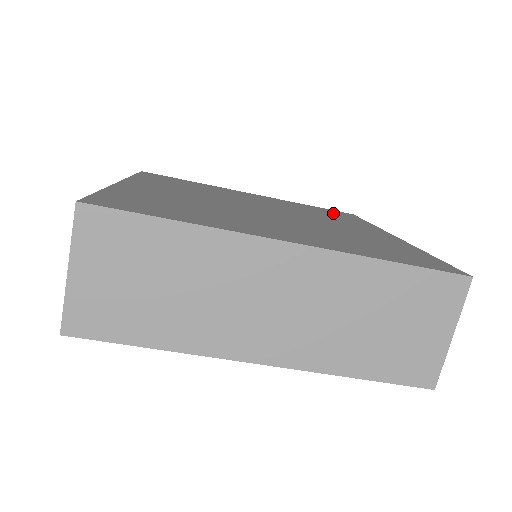
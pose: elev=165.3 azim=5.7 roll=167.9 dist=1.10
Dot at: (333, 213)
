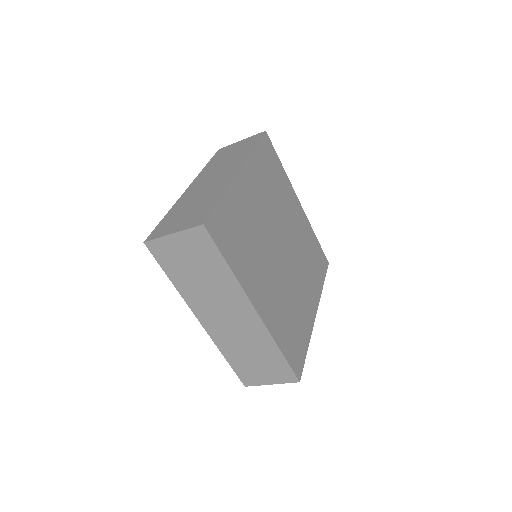
Dot at: (318, 259)
